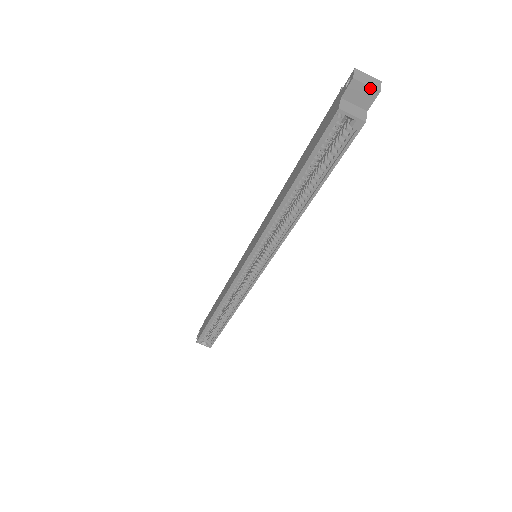
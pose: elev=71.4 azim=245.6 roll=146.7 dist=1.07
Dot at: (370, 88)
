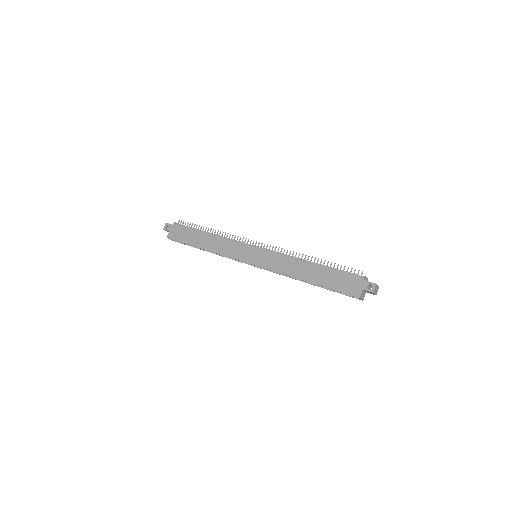
Dot at: (375, 294)
